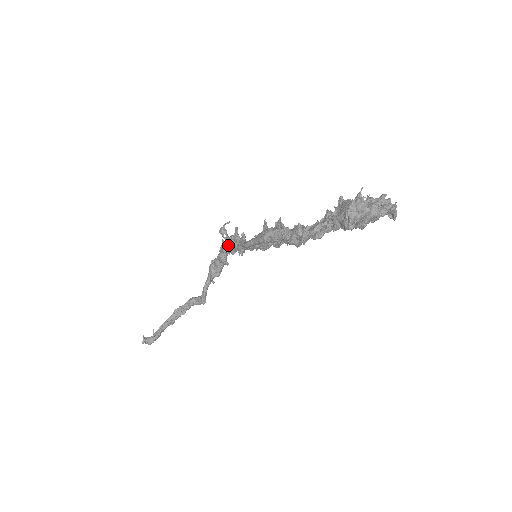
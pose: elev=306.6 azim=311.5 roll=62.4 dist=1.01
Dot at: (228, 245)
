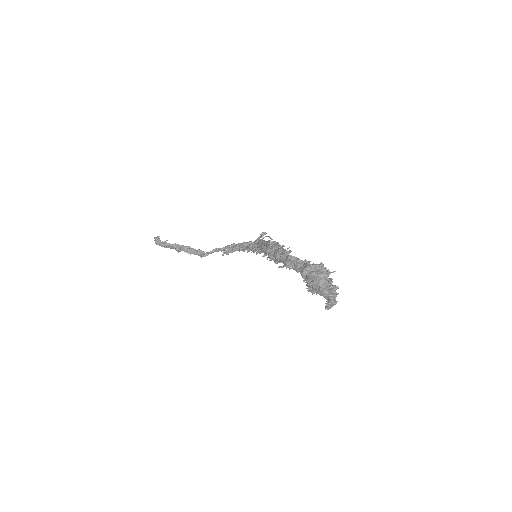
Dot at: occluded
